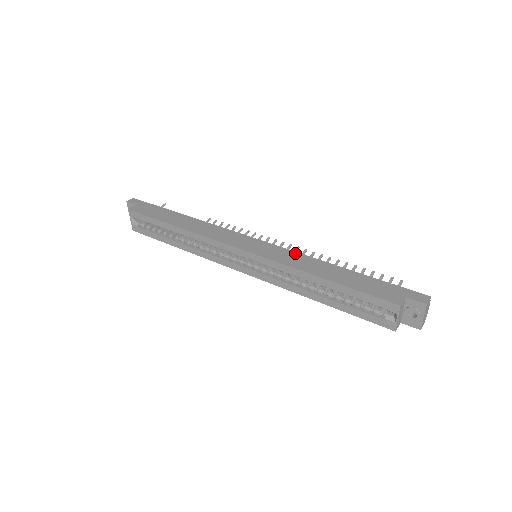
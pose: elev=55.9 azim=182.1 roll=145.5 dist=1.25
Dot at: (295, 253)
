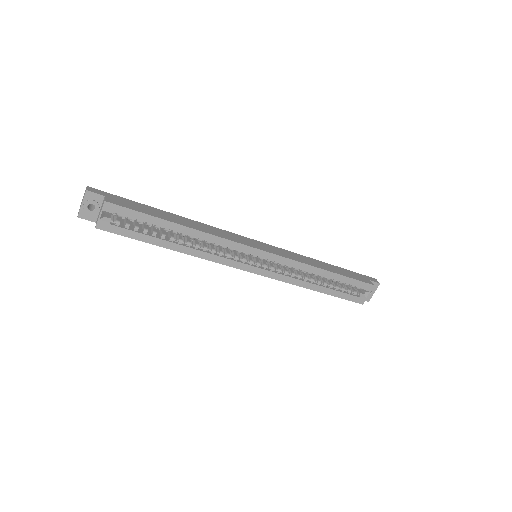
Dot at: (292, 252)
